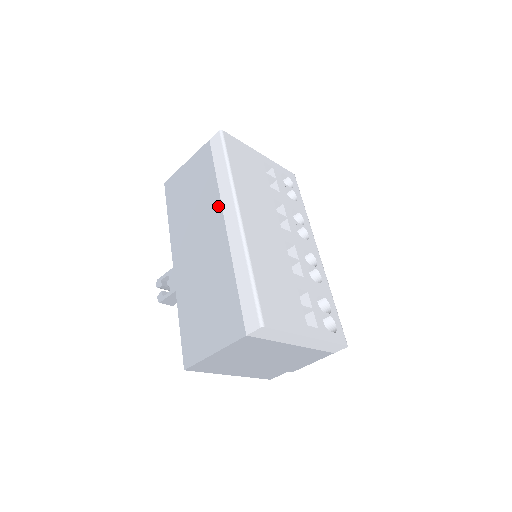
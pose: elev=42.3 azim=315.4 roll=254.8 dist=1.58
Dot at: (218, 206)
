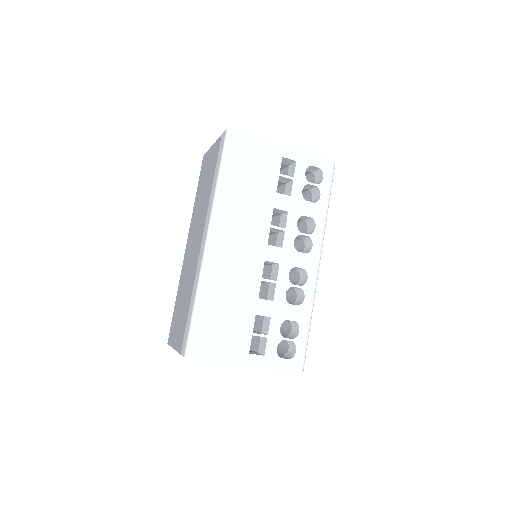
Dot at: (205, 217)
